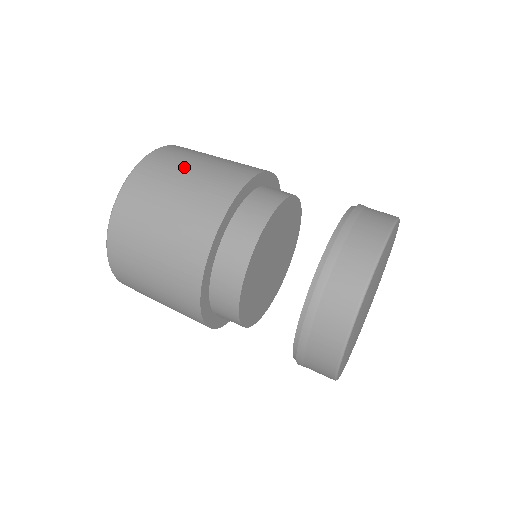
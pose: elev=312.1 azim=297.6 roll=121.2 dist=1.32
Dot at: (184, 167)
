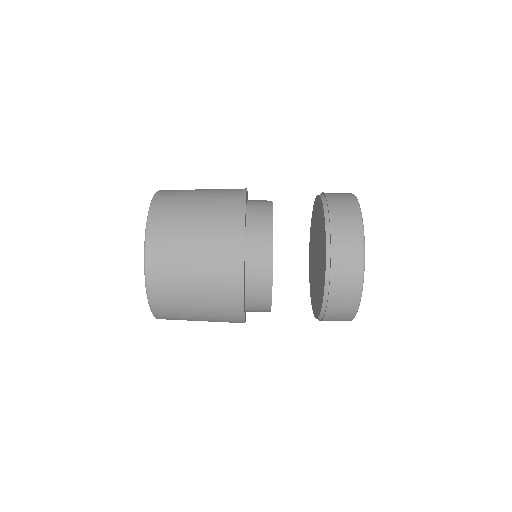
Dot at: (187, 303)
